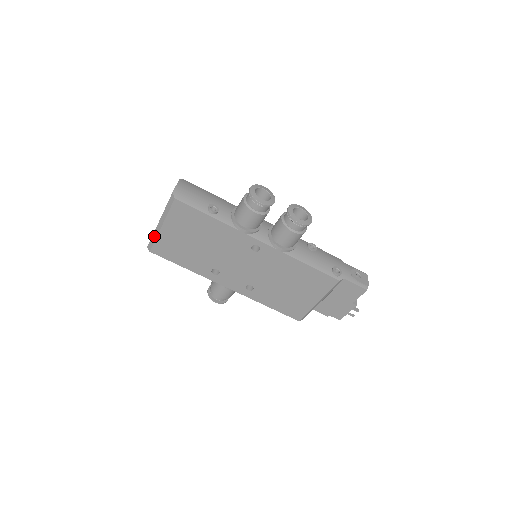
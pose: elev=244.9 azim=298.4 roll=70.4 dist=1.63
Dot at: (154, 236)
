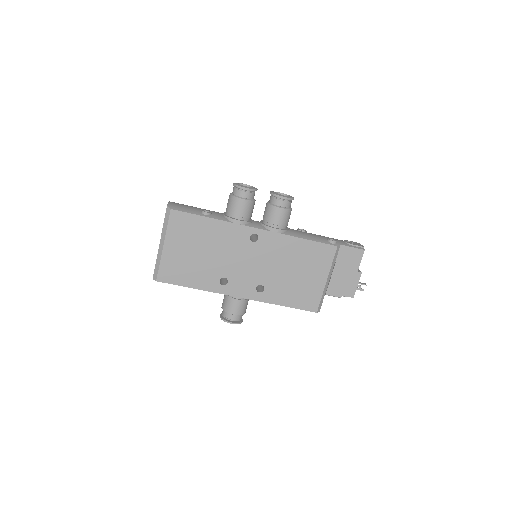
Dot at: (157, 261)
